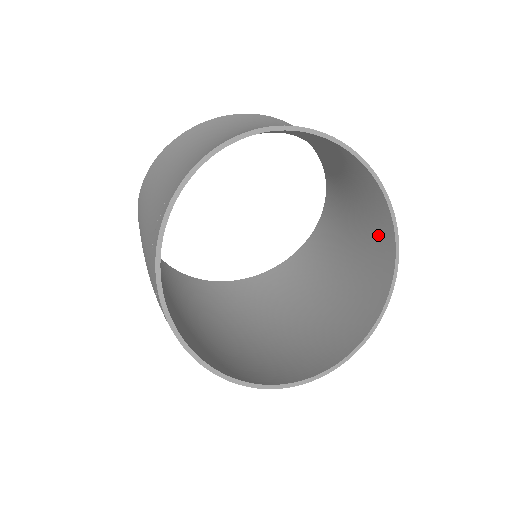
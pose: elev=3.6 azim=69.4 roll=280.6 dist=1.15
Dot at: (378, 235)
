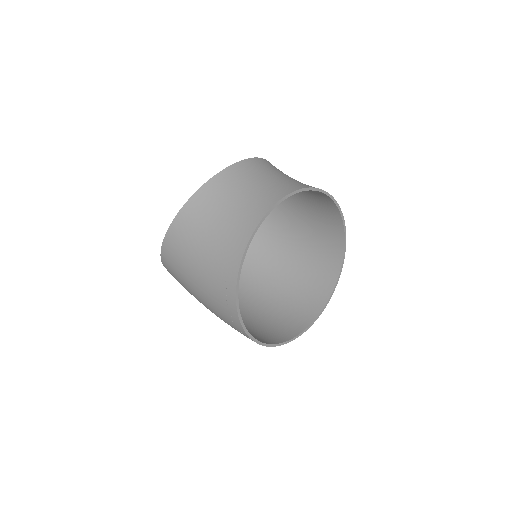
Dot at: (328, 217)
